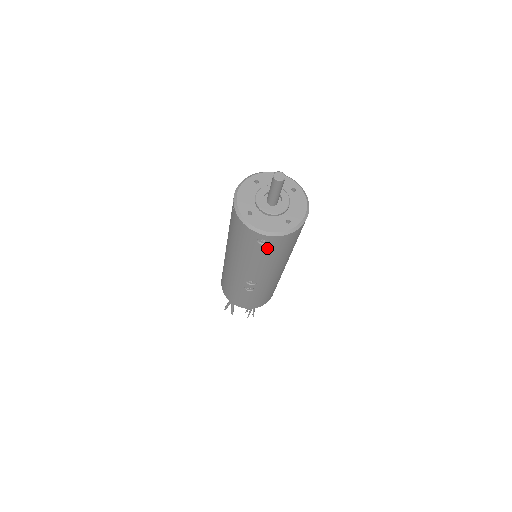
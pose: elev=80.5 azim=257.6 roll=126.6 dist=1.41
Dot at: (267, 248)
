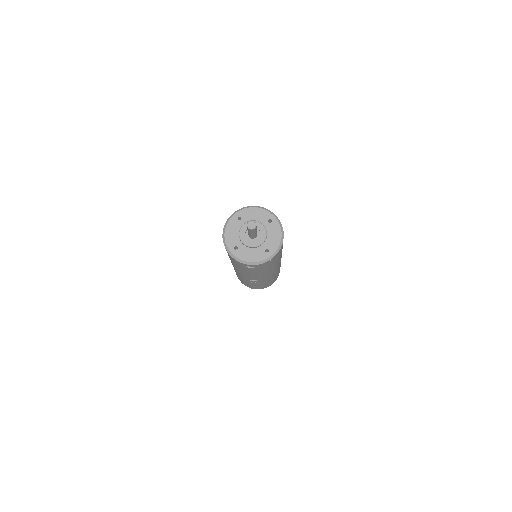
Dot at: (255, 269)
